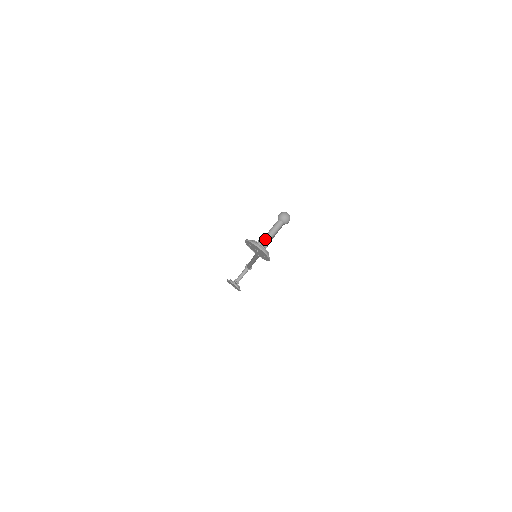
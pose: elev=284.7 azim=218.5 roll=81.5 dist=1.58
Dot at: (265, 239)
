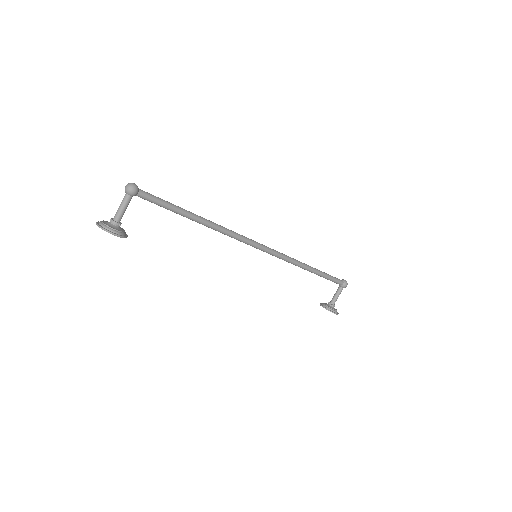
Dot at: (114, 216)
